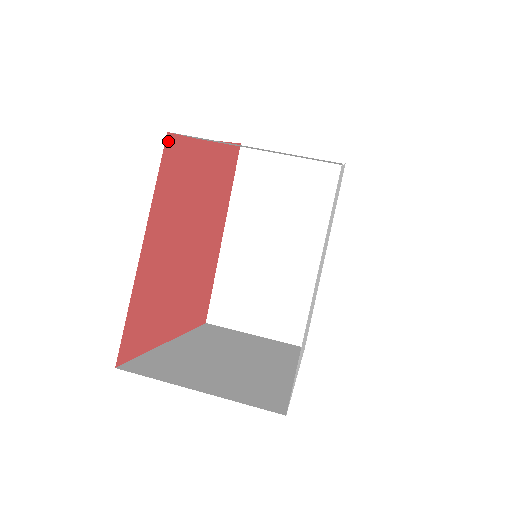
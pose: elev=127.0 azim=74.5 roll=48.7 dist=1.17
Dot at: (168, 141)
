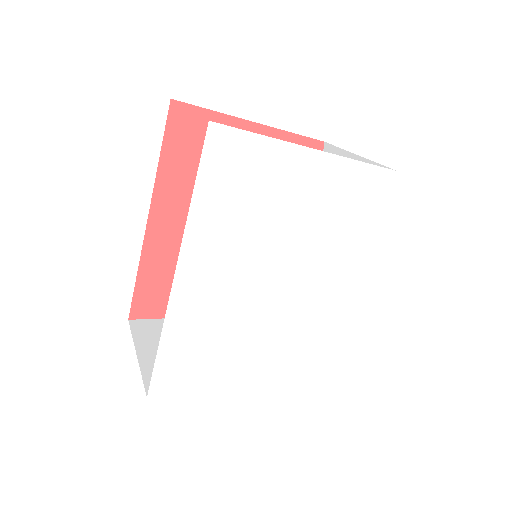
Dot at: (319, 146)
